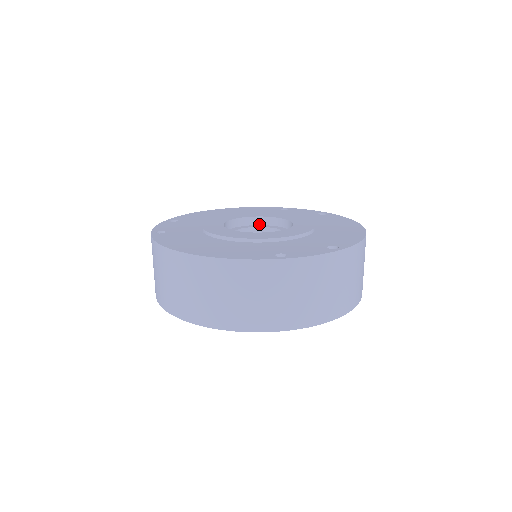
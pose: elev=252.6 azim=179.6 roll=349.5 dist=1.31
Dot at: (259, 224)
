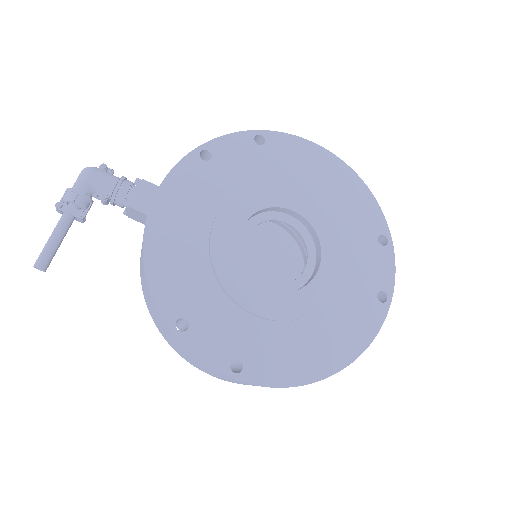
Dot at: occluded
